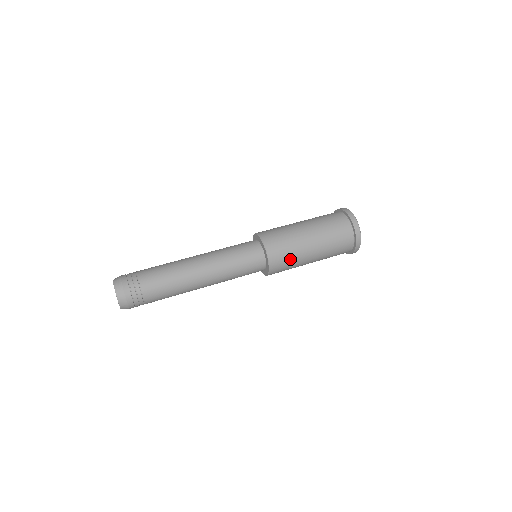
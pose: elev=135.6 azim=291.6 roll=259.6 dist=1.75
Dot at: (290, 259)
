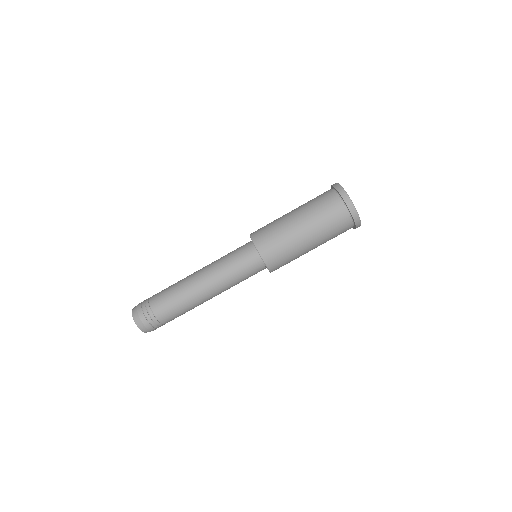
Dot at: (290, 261)
